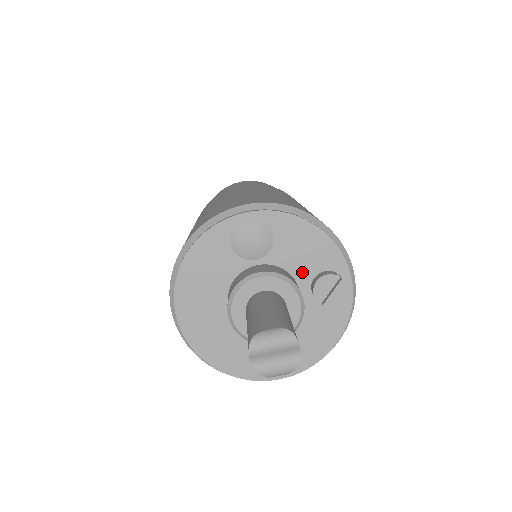
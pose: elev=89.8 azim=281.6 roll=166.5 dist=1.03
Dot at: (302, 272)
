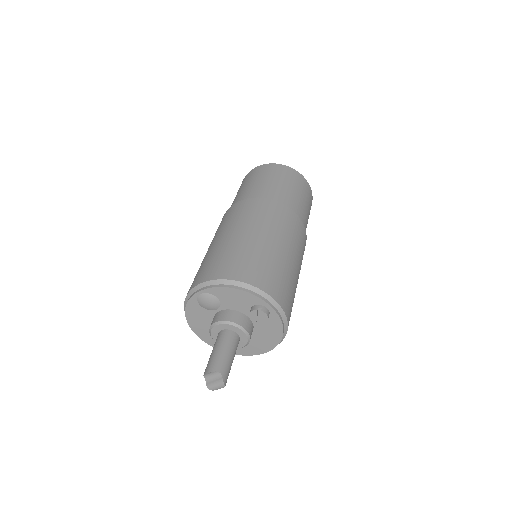
Dot at: (243, 309)
